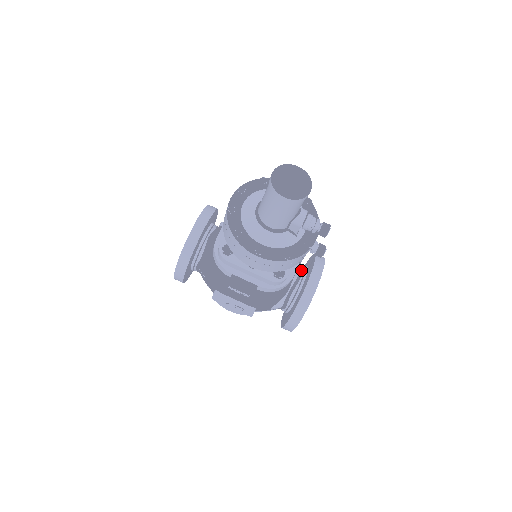
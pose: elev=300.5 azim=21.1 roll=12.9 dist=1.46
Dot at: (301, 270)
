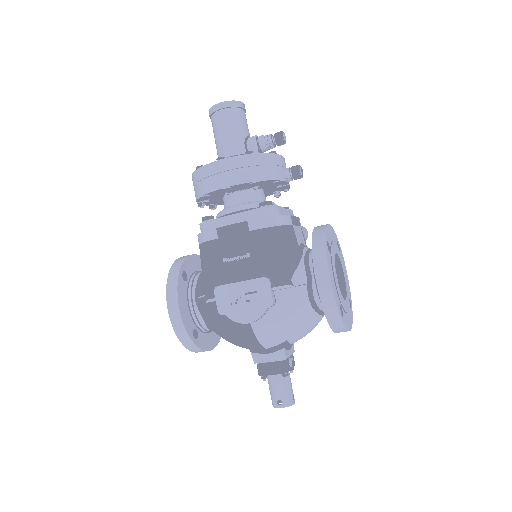
Dot at: occluded
